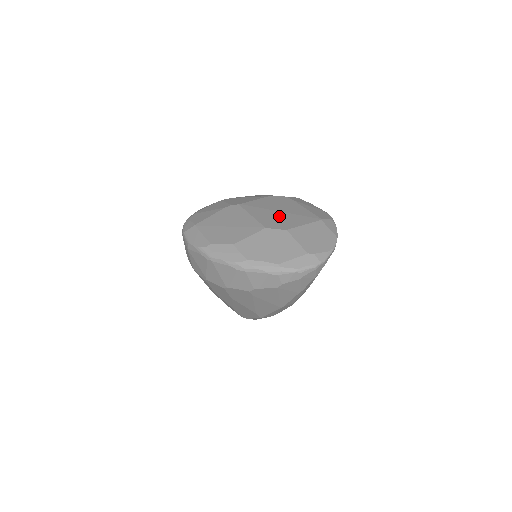
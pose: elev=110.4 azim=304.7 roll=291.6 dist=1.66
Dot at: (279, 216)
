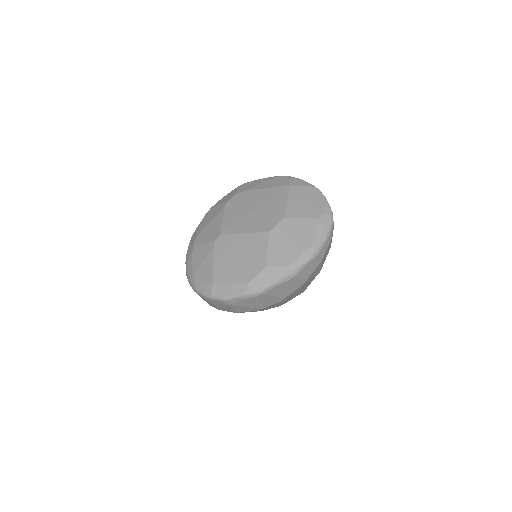
Dot at: (261, 213)
